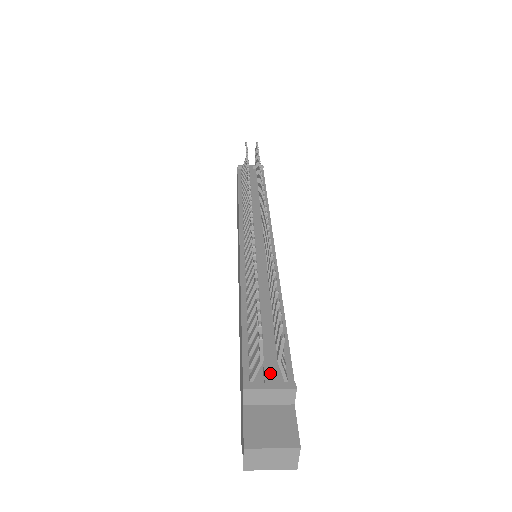
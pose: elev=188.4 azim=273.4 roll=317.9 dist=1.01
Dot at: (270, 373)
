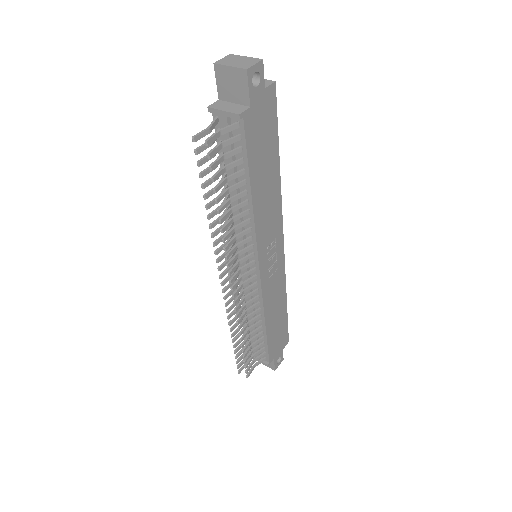
Dot at: occluded
